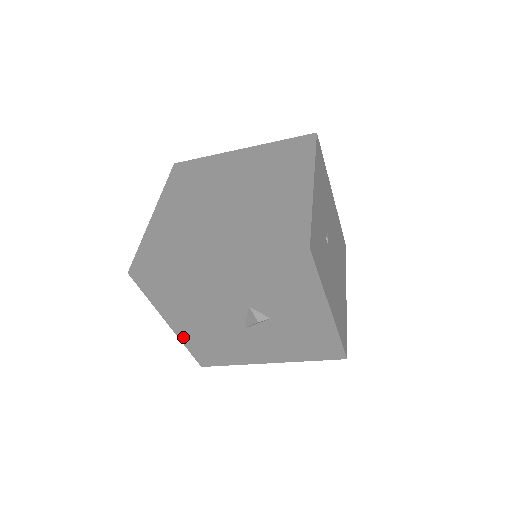
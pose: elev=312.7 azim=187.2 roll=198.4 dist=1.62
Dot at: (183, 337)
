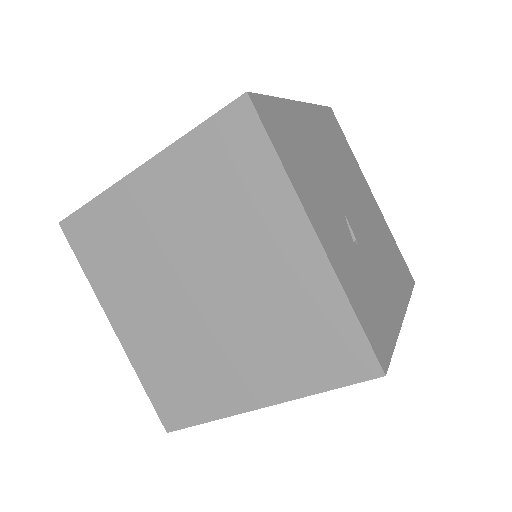
Dot at: occluded
